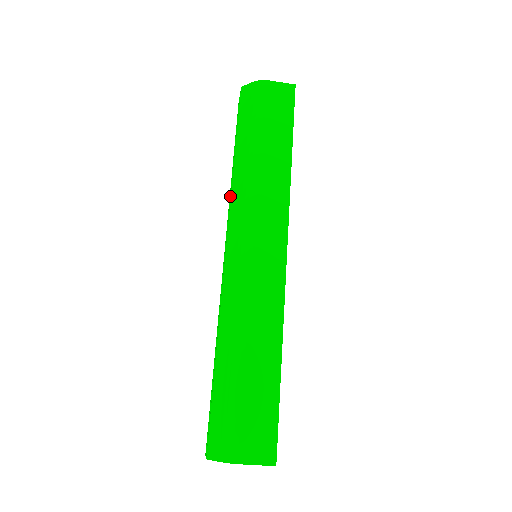
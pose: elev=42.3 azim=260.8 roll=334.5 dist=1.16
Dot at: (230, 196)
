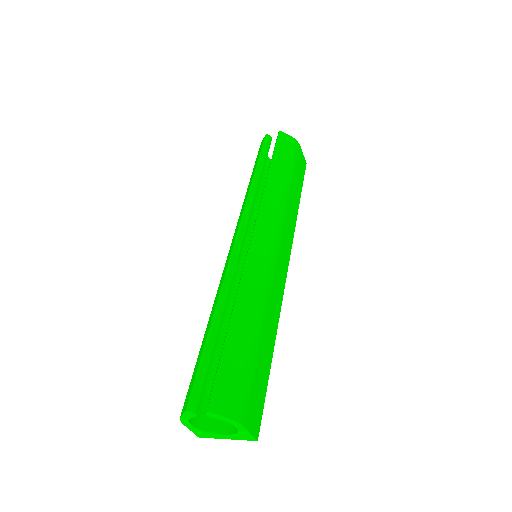
Dot at: (251, 196)
